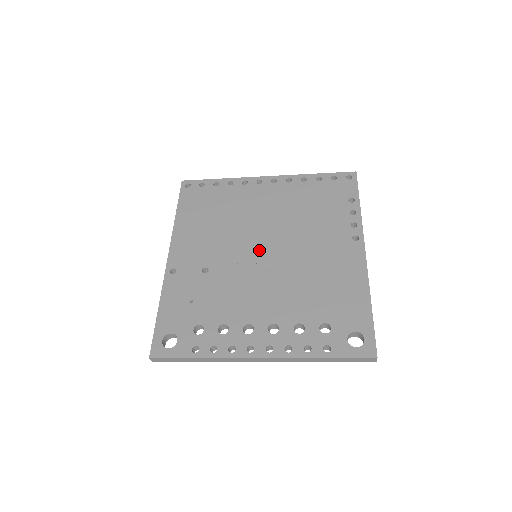
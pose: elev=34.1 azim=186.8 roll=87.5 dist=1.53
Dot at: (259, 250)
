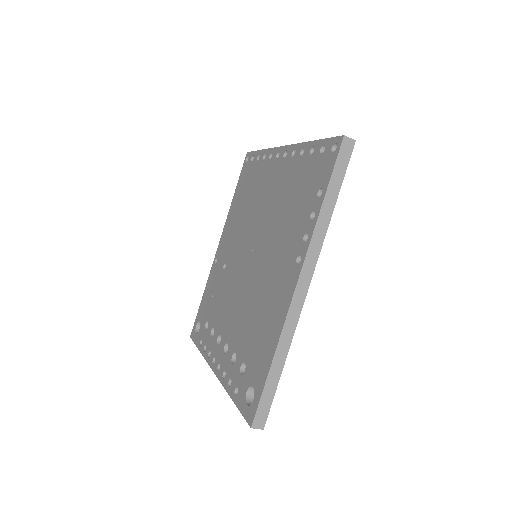
Dot at: (248, 253)
